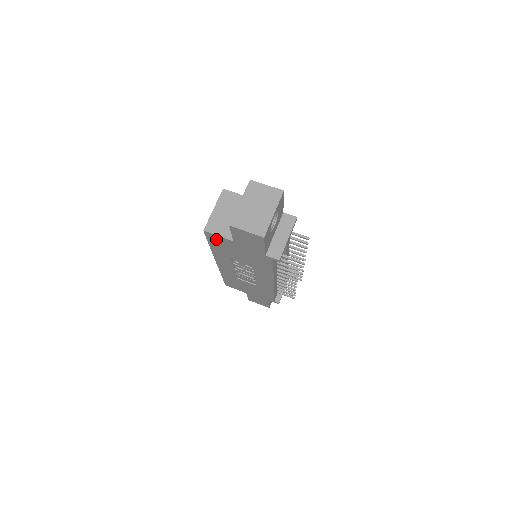
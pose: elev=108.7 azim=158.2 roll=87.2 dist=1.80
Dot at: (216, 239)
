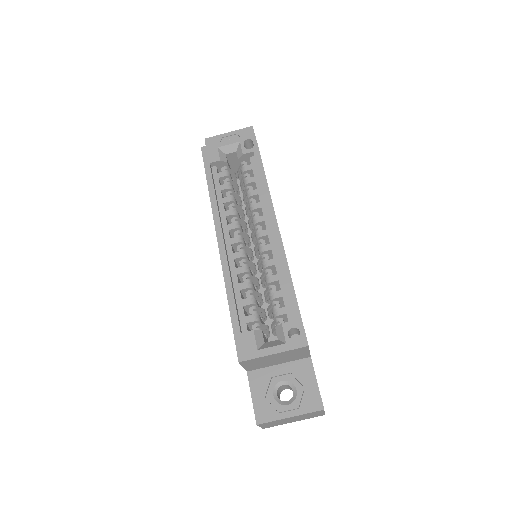
Dot at: occluded
